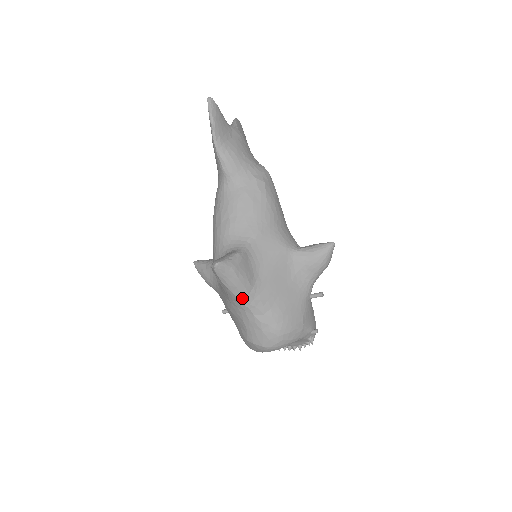
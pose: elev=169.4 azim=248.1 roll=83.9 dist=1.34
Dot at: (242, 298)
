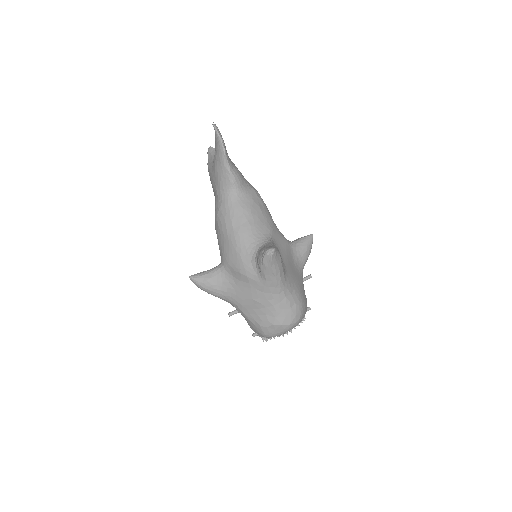
Dot at: (280, 281)
